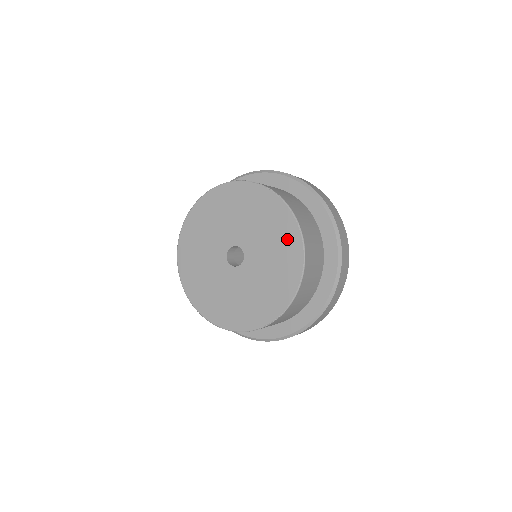
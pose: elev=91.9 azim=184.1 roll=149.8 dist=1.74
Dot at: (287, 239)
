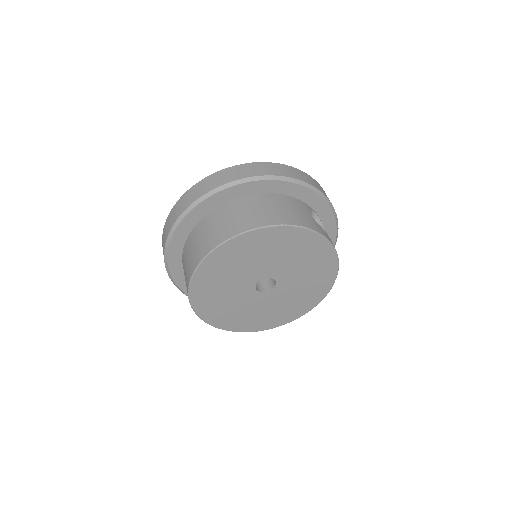
Dot at: (306, 303)
